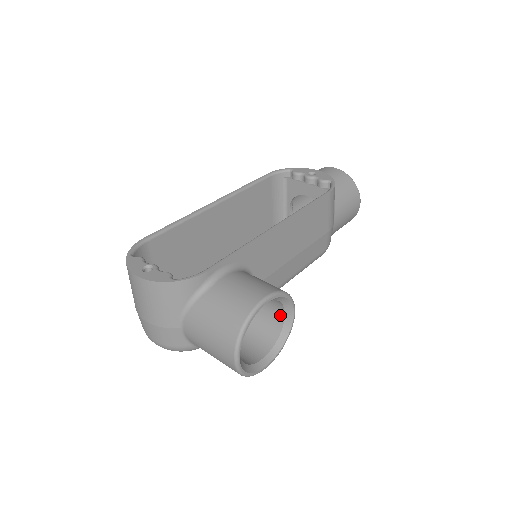
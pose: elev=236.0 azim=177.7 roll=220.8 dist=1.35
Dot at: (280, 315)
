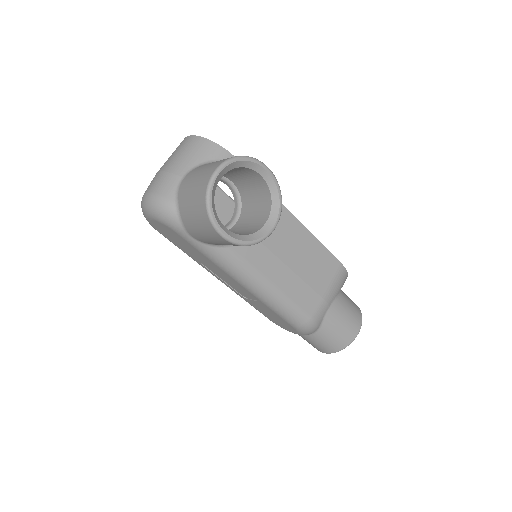
Dot at: (261, 225)
